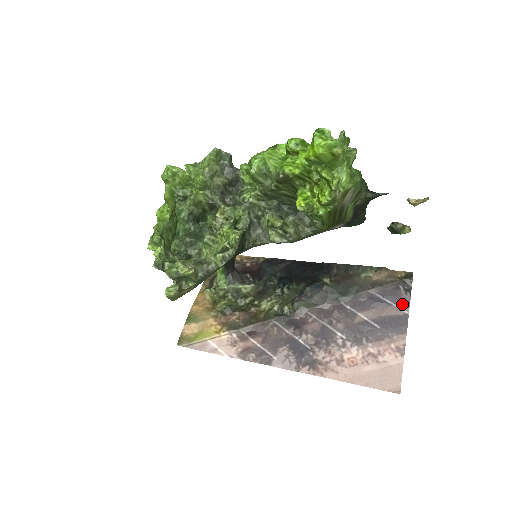
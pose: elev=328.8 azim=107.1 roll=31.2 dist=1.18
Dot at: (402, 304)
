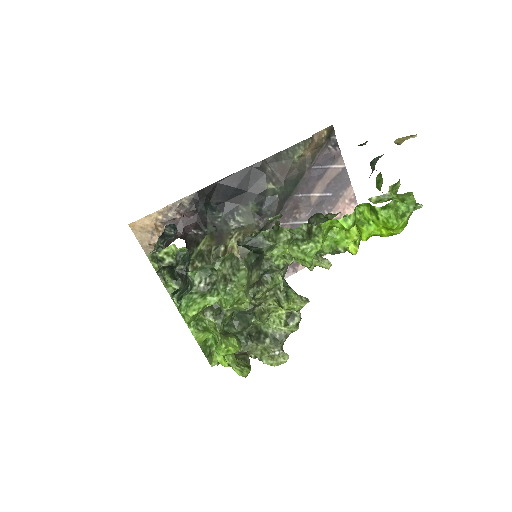
Dot at: (337, 161)
